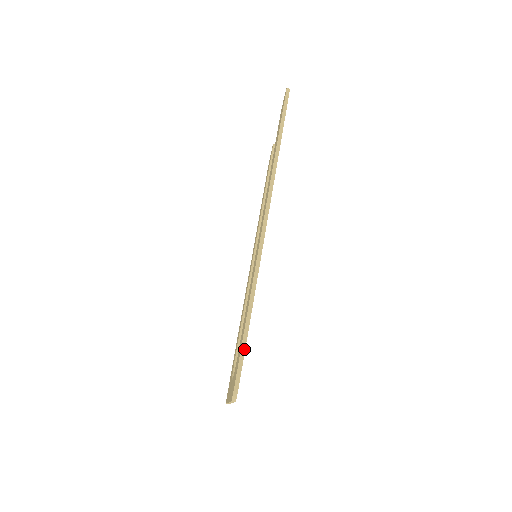
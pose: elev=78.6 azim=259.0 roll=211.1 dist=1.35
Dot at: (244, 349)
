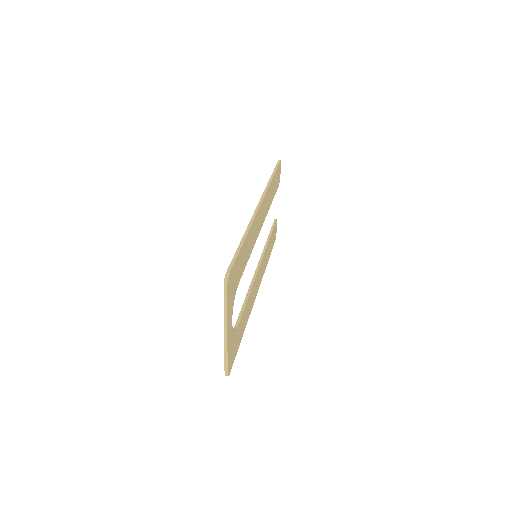
Dot at: (237, 255)
